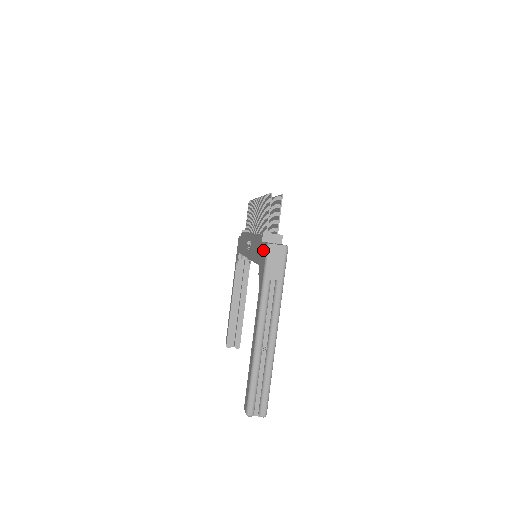
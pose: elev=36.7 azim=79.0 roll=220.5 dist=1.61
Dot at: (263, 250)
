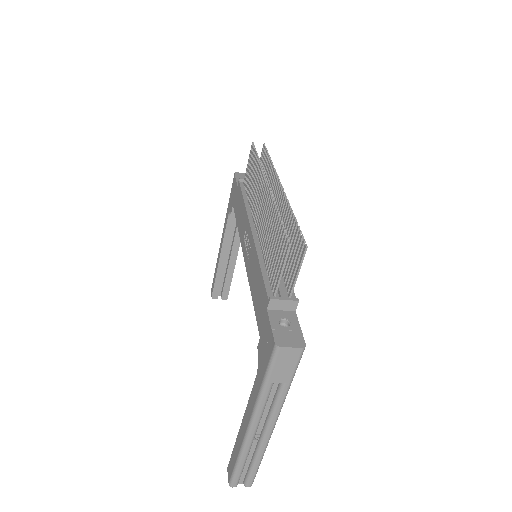
Dot at: (267, 334)
